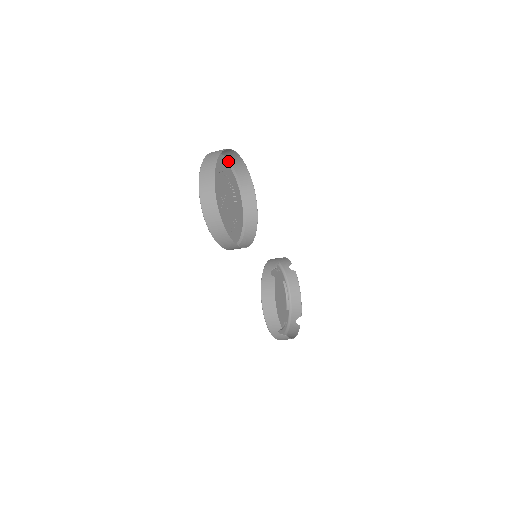
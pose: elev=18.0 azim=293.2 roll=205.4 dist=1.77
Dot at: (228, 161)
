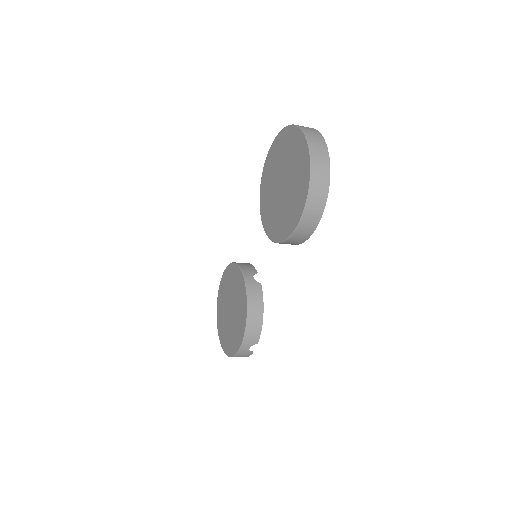
Dot at: occluded
